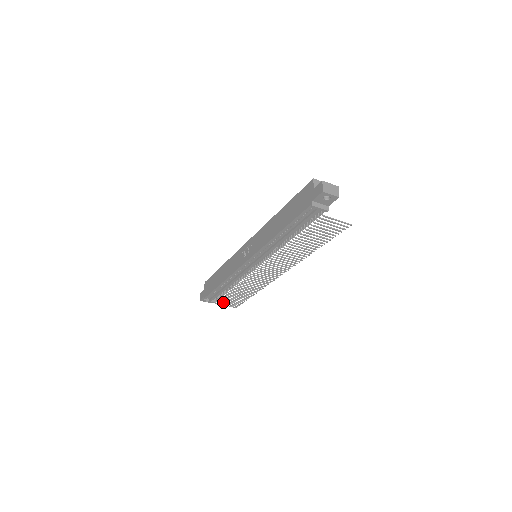
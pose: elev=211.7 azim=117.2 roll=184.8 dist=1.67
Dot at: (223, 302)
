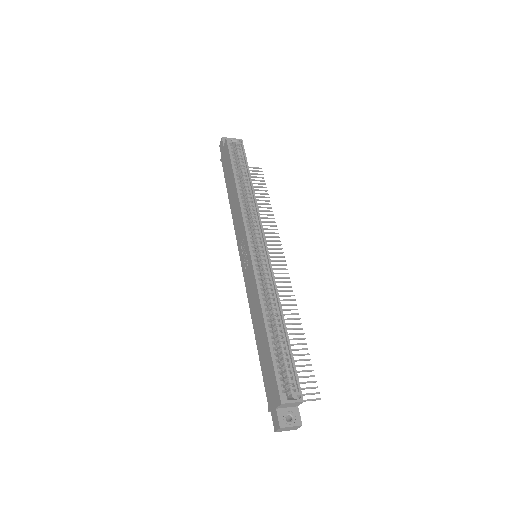
Dot at: occluded
